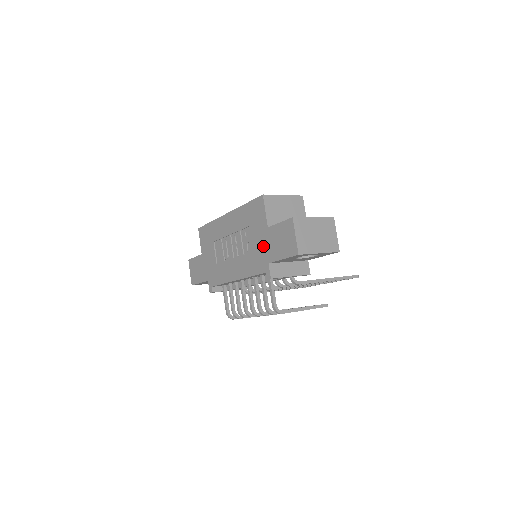
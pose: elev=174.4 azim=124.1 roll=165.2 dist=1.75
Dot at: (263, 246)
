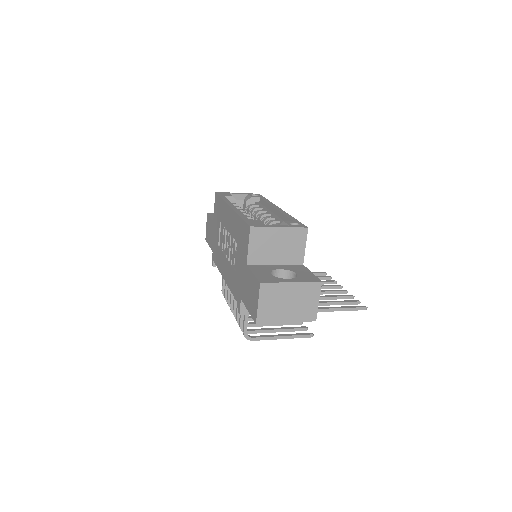
Dot at: (241, 278)
